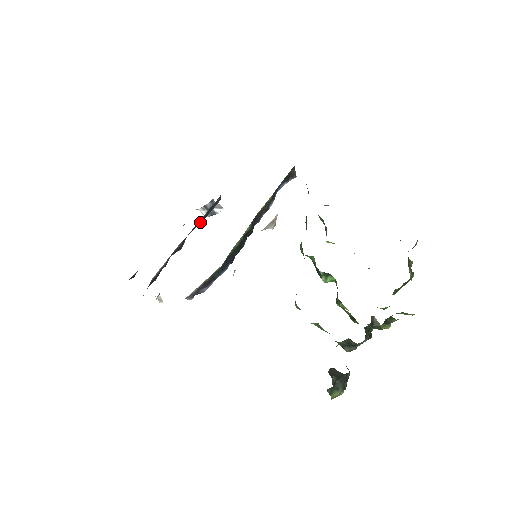
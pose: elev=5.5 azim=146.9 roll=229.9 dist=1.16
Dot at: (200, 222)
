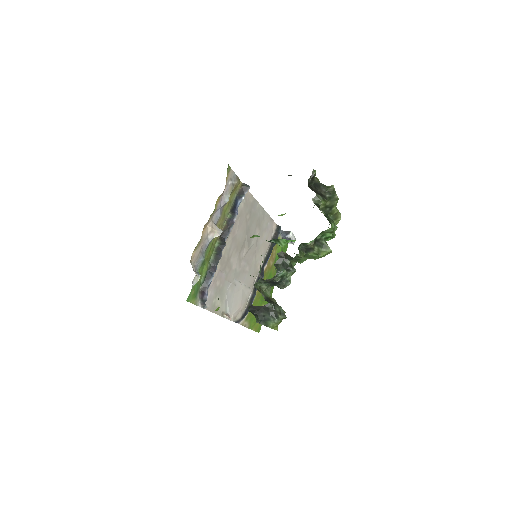
Dot at: (270, 252)
